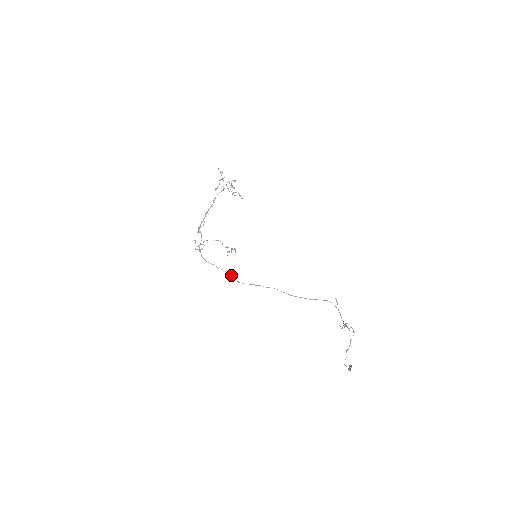
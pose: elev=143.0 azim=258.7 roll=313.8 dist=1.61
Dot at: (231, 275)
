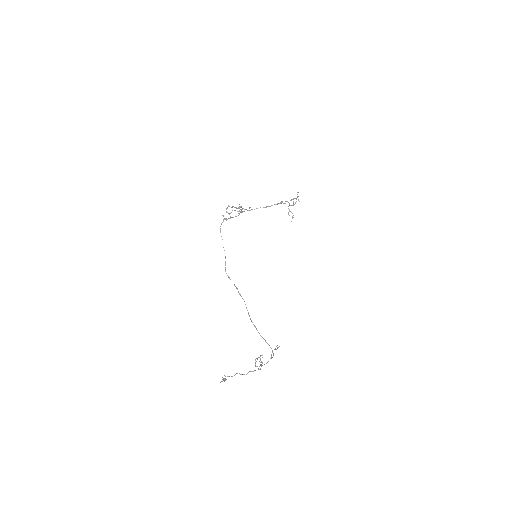
Dot at: occluded
